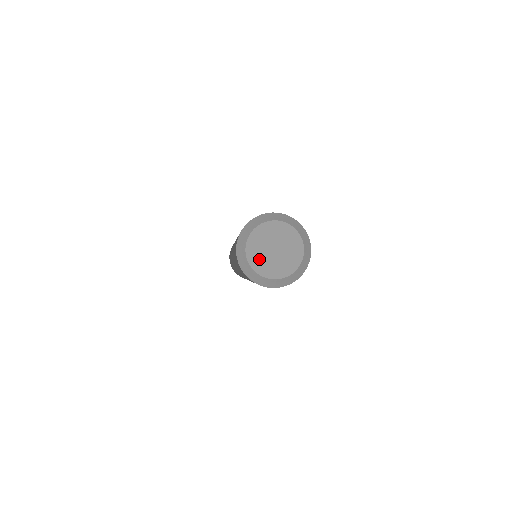
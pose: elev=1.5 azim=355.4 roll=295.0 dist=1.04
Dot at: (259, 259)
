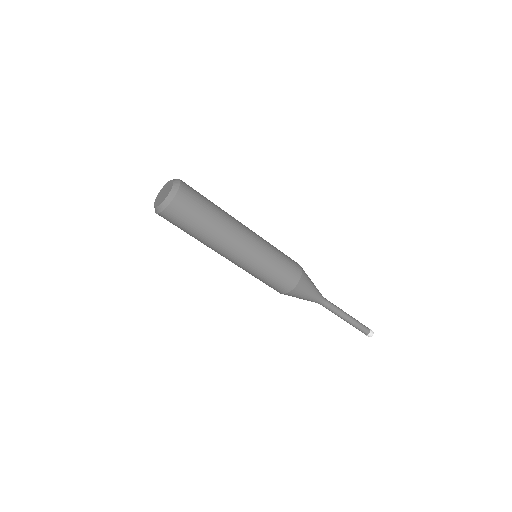
Dot at: (158, 201)
